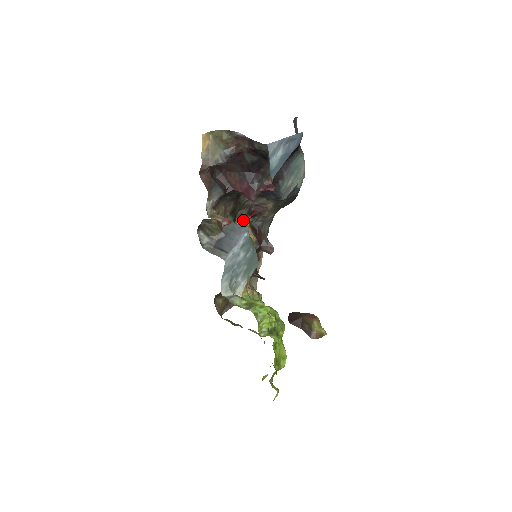
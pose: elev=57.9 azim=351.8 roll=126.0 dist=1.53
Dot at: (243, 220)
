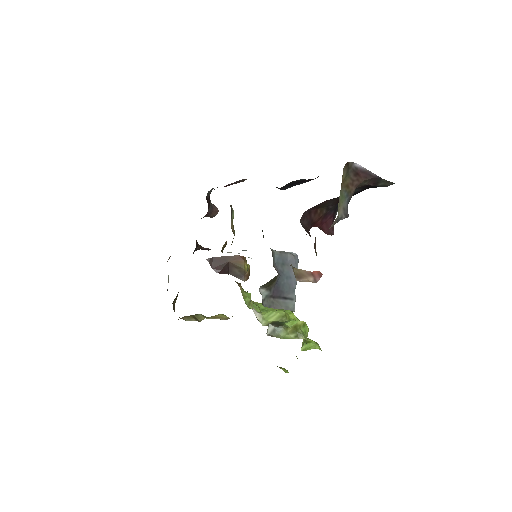
Dot at: (232, 214)
